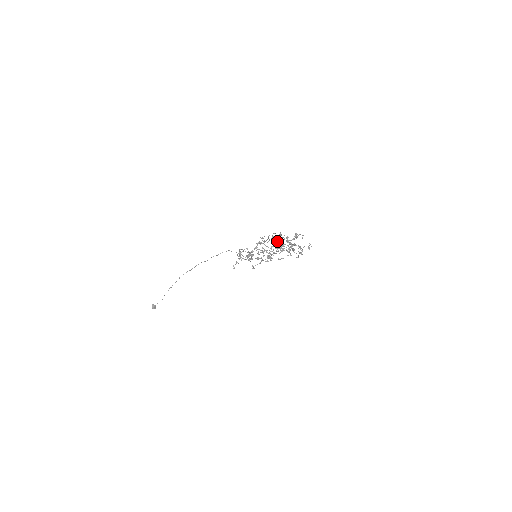
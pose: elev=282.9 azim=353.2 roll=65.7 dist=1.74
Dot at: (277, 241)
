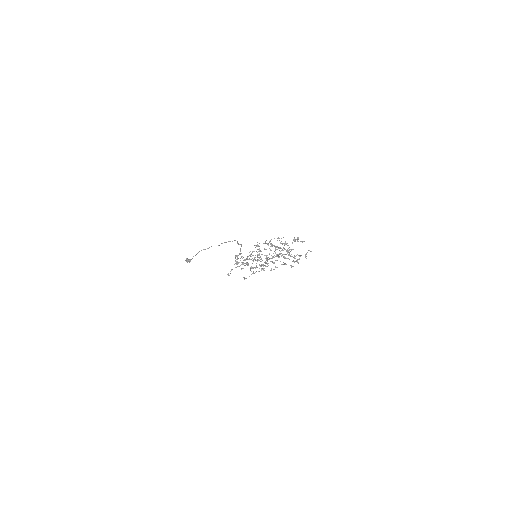
Dot at: occluded
